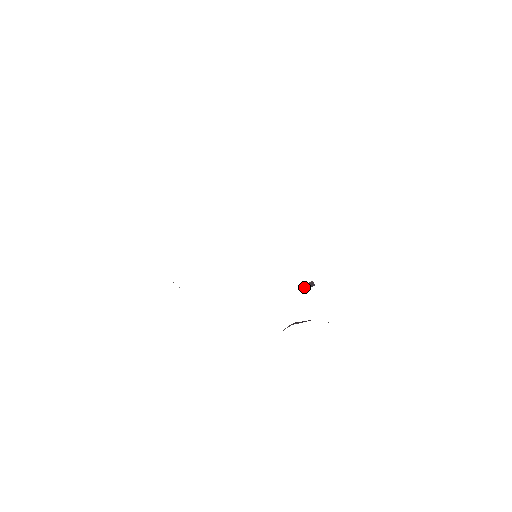
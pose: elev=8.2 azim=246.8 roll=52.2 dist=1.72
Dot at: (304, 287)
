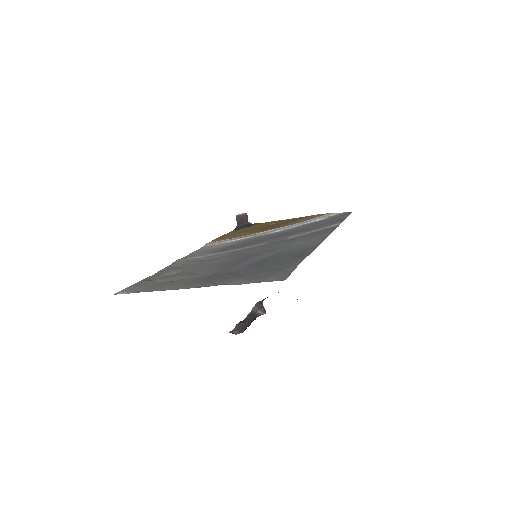
Dot at: (237, 219)
